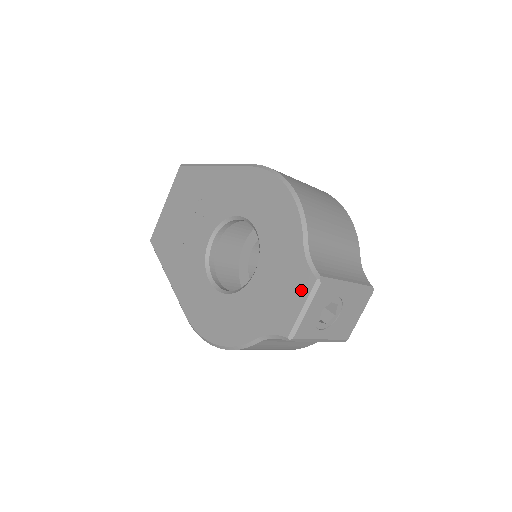
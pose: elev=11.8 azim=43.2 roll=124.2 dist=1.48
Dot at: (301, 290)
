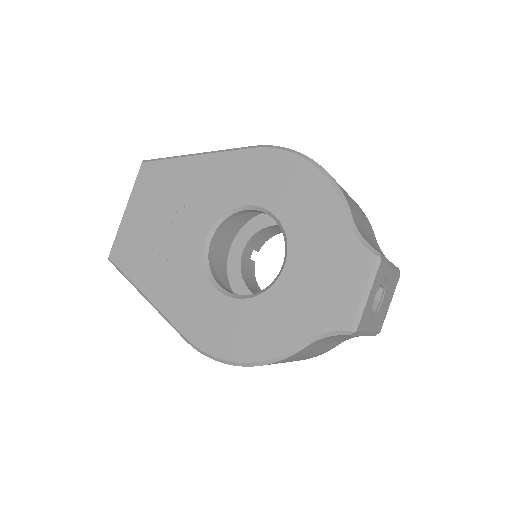
Dot at: (358, 272)
